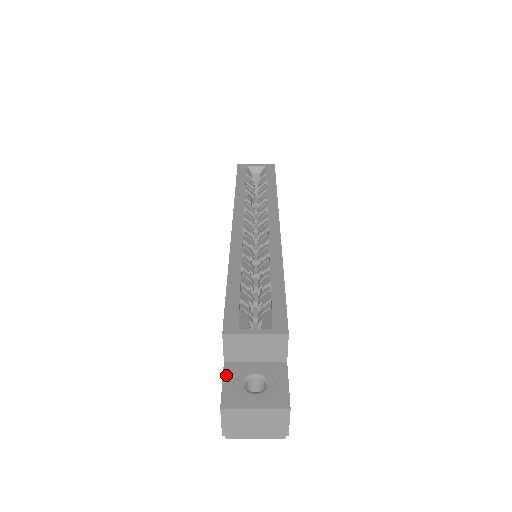
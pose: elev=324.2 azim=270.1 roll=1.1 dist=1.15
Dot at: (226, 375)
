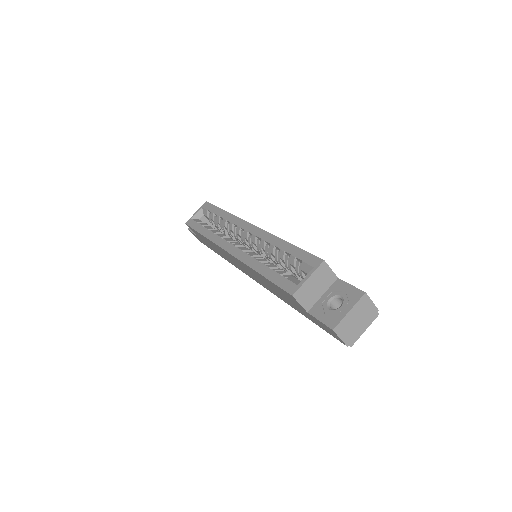
Dot at: (316, 316)
